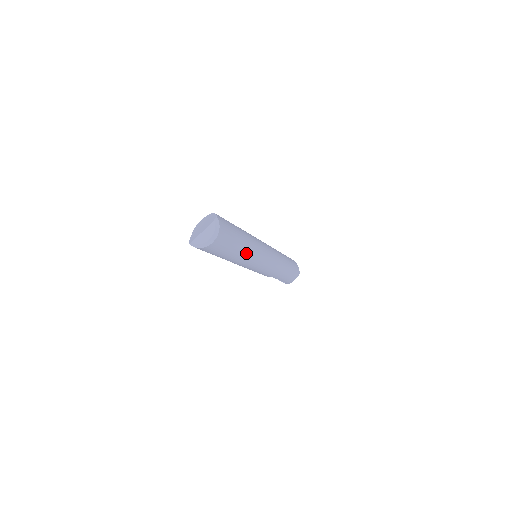
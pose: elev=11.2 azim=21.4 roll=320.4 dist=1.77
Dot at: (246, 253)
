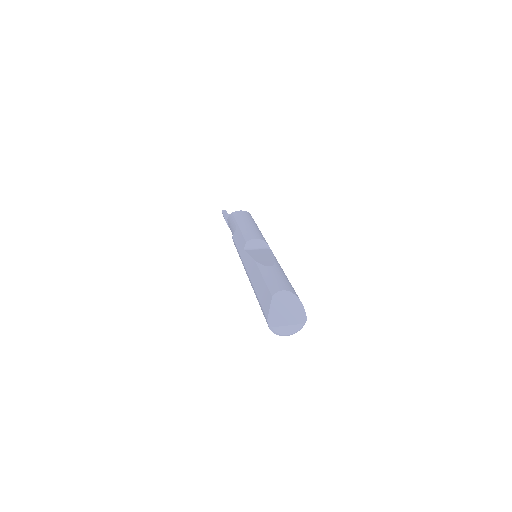
Dot at: occluded
